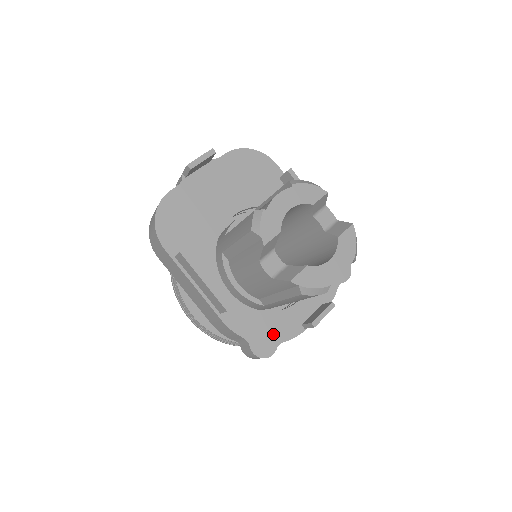
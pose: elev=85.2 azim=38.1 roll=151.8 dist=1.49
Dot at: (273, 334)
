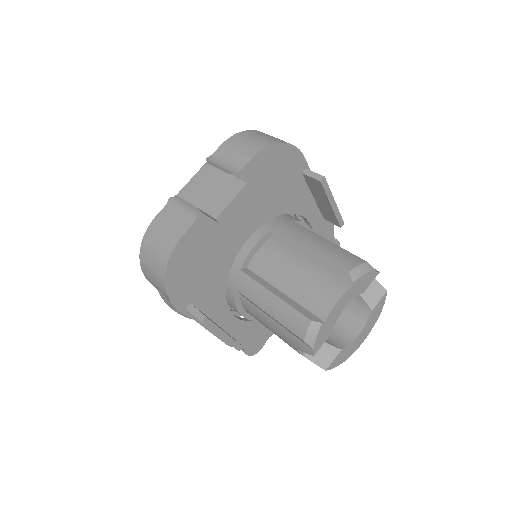
Dot at: (265, 333)
